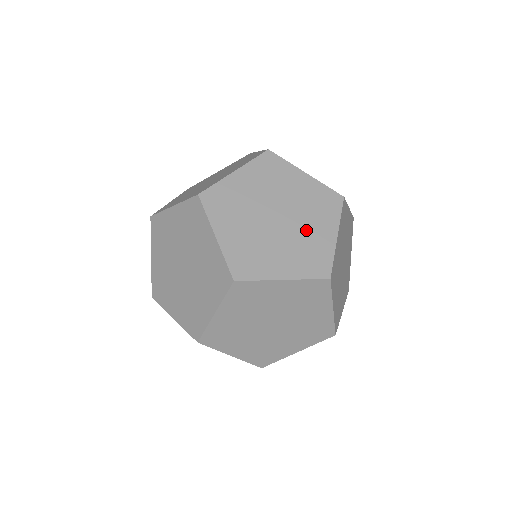
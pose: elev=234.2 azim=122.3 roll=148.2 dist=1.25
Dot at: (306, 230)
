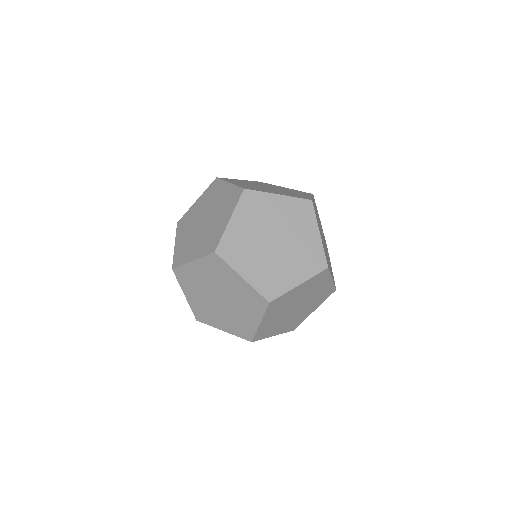
Dot at: (304, 311)
